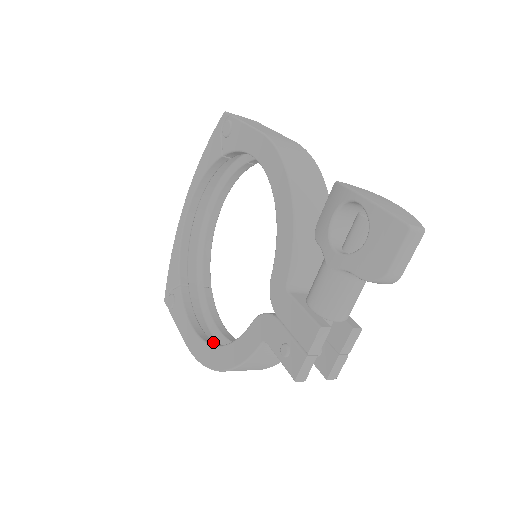
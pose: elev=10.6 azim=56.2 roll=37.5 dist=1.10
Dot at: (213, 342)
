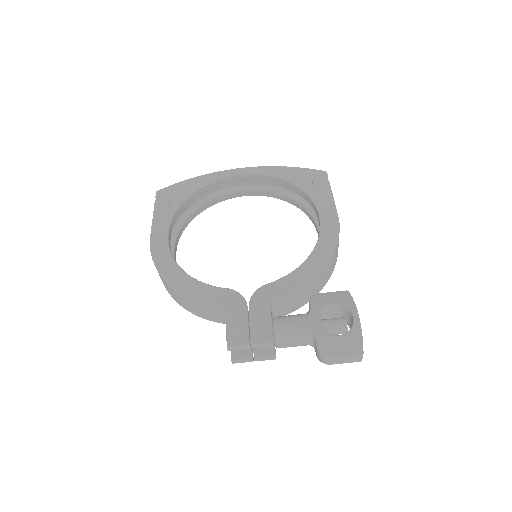
Dot at: occluded
